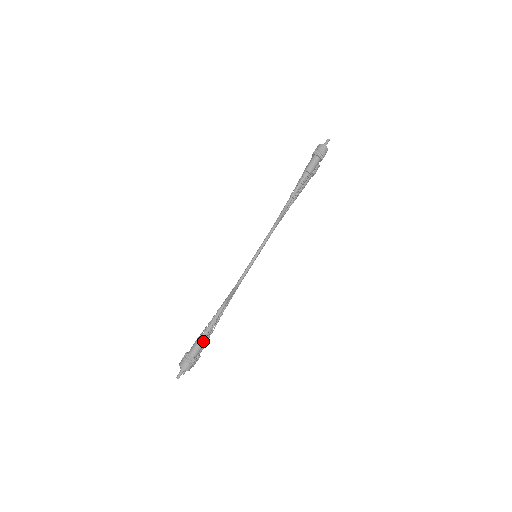
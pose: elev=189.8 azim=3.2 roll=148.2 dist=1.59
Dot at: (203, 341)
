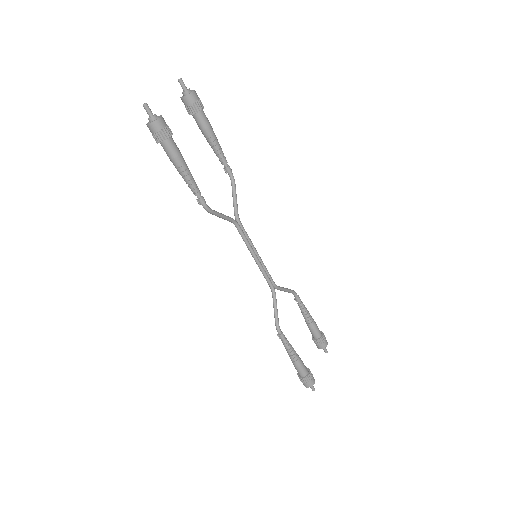
Dot at: (297, 363)
